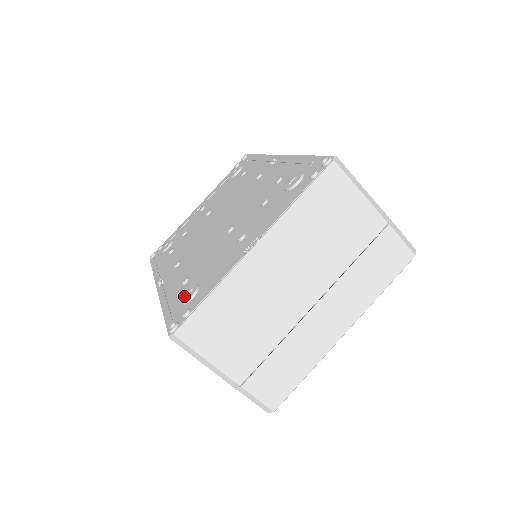
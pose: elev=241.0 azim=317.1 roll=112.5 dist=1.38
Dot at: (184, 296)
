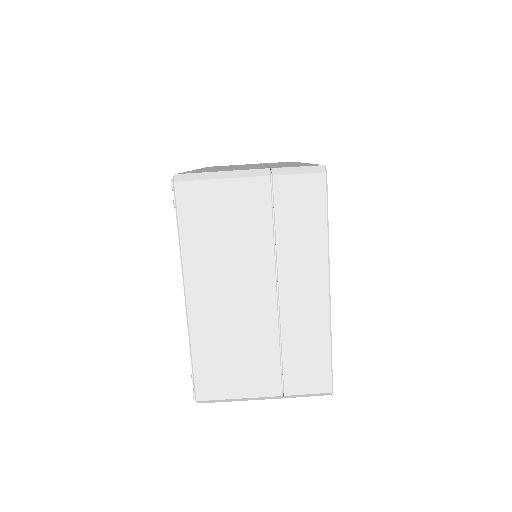
Dot at: occluded
